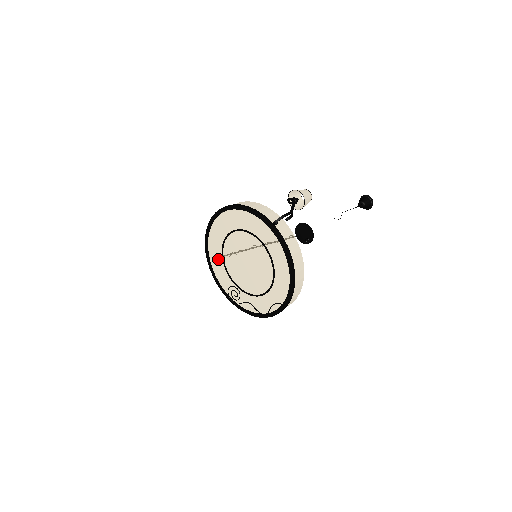
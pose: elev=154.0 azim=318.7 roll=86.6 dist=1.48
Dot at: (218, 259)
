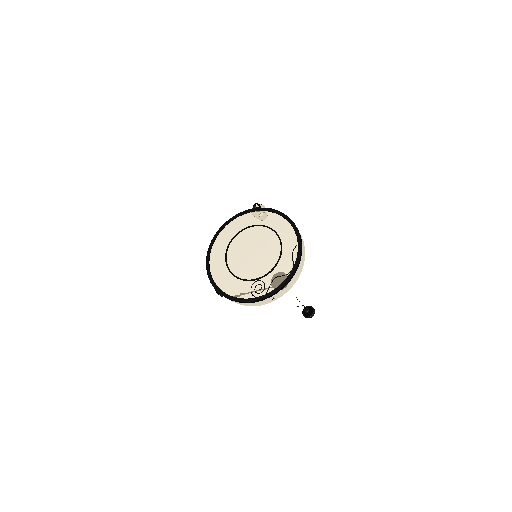
Dot at: (228, 280)
